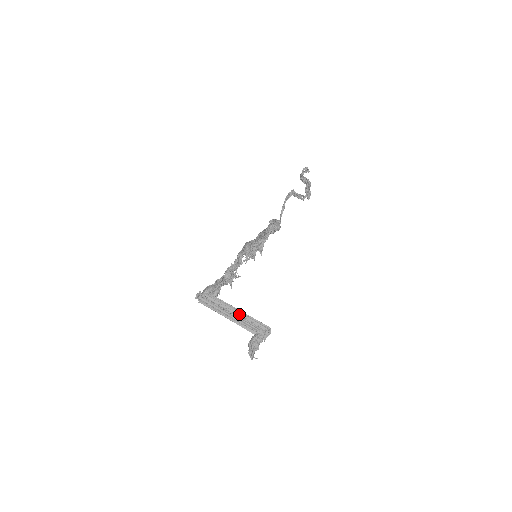
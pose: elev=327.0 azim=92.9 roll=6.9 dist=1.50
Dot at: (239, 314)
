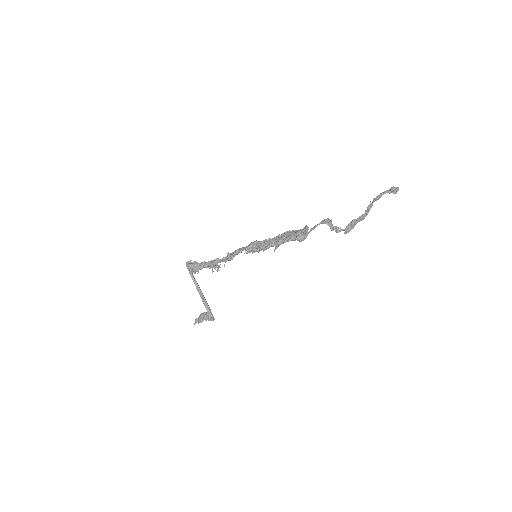
Dot at: (202, 295)
